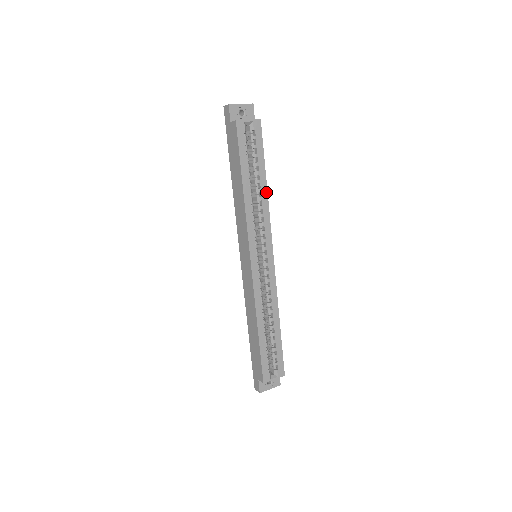
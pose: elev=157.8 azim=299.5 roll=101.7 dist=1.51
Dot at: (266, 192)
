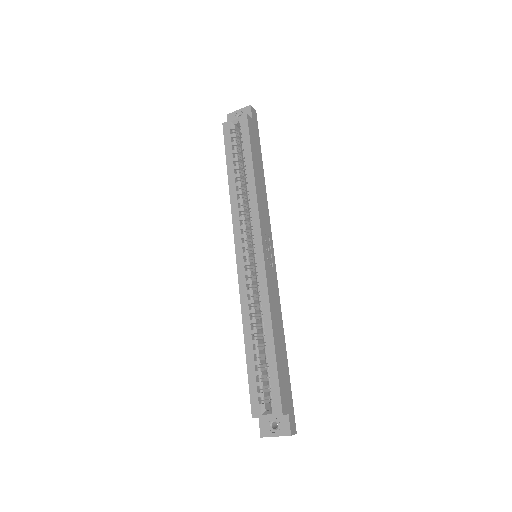
Dot at: (253, 181)
